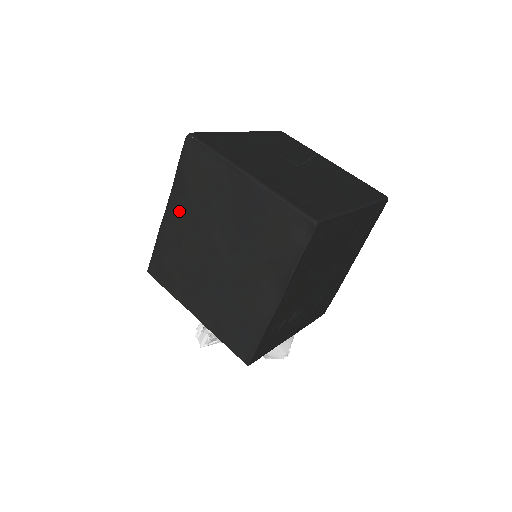
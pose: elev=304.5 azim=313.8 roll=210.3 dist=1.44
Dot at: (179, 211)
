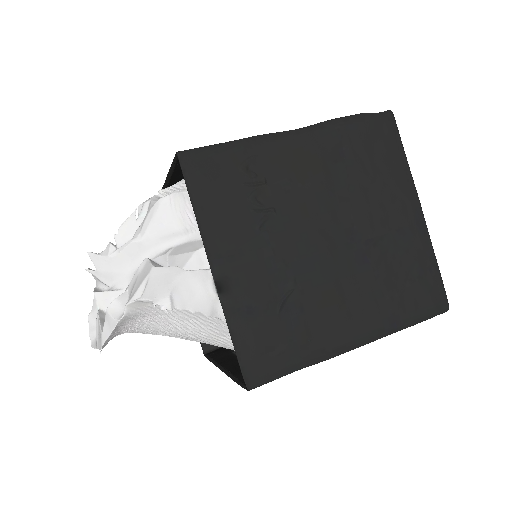
Dot at: occluded
